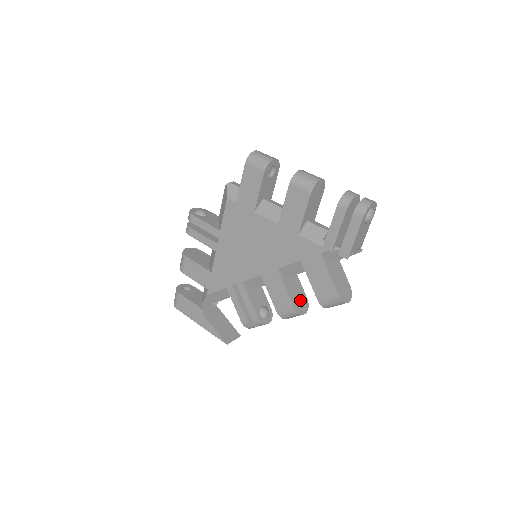
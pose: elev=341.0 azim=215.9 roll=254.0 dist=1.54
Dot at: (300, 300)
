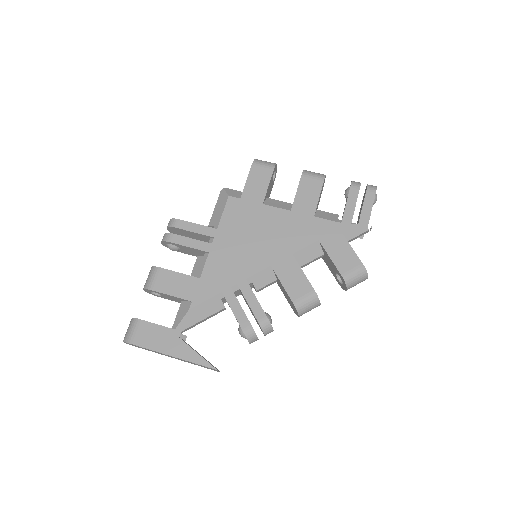
Dot at: occluded
